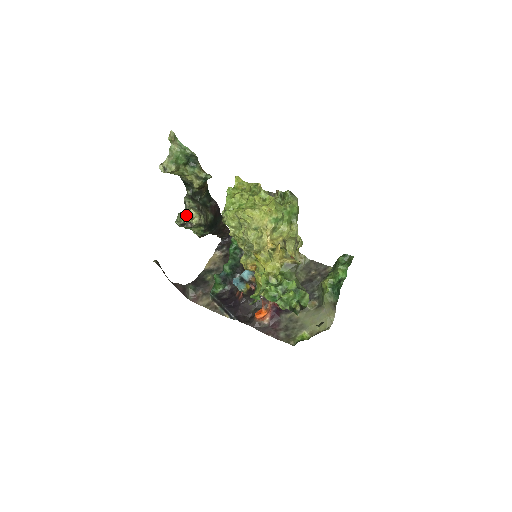
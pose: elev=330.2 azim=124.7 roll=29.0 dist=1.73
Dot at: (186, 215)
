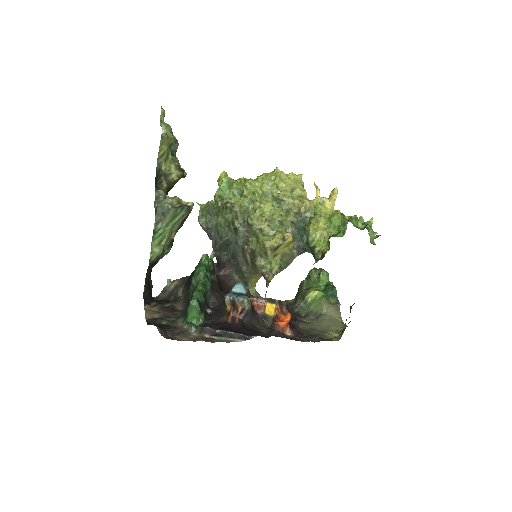
Dot at: (174, 201)
